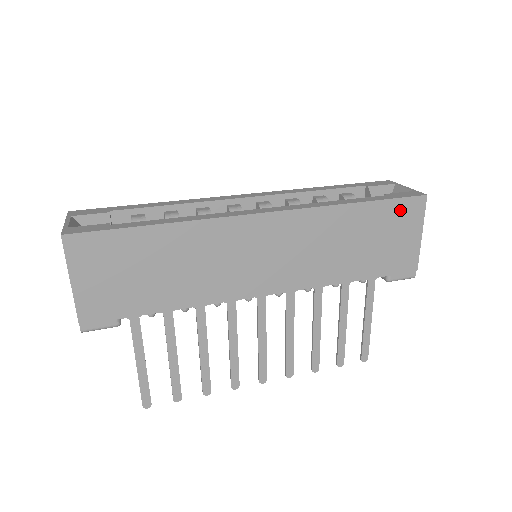
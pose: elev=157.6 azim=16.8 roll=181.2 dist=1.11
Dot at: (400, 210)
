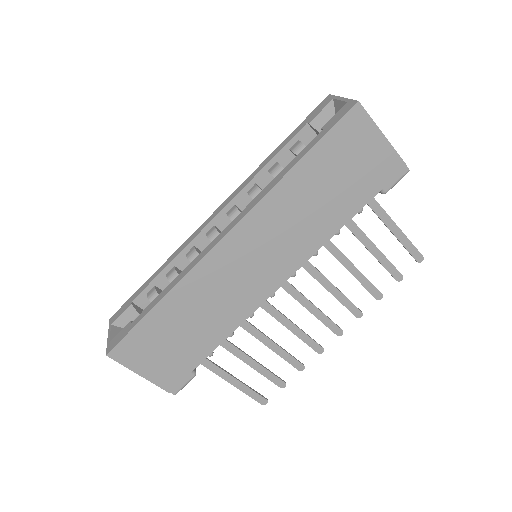
Dot at: (342, 135)
